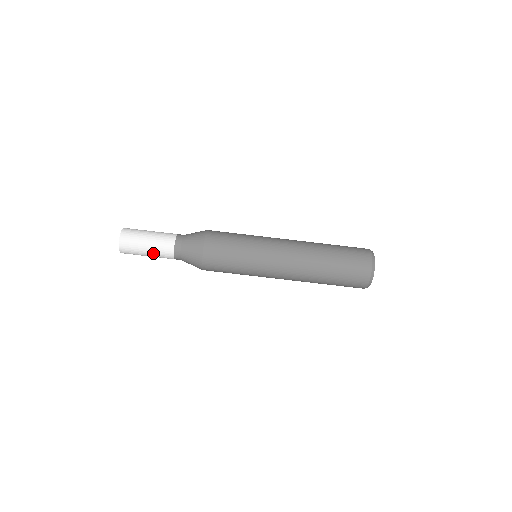
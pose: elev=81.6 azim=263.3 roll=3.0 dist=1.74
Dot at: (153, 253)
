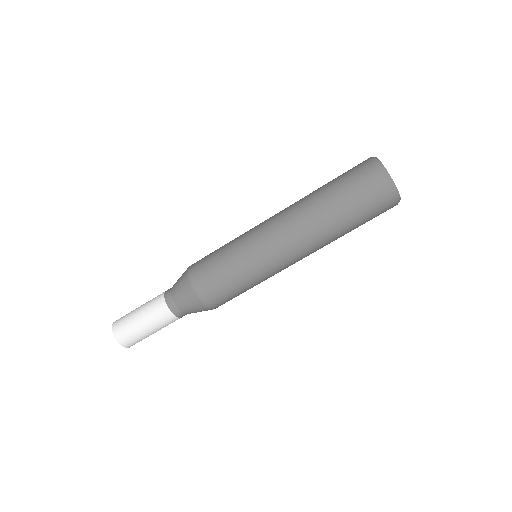
Dot at: (147, 319)
